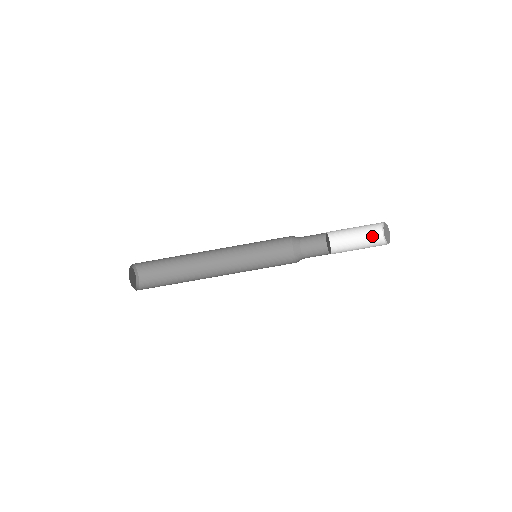
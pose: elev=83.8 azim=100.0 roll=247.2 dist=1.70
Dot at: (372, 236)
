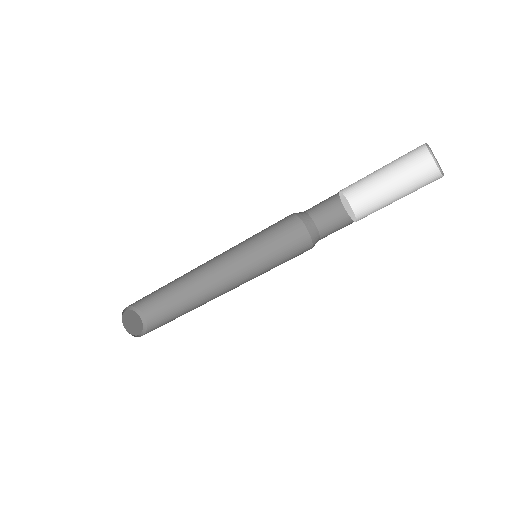
Dot at: (418, 172)
